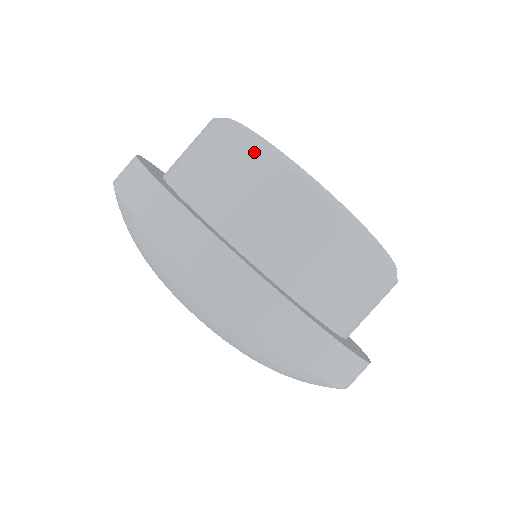
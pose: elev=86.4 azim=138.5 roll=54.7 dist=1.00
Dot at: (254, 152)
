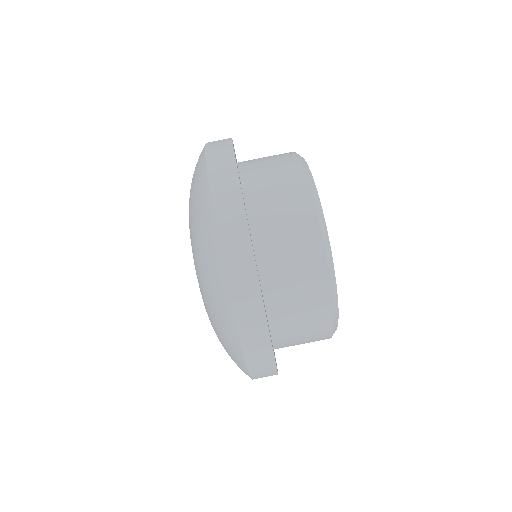
Dot at: (299, 172)
